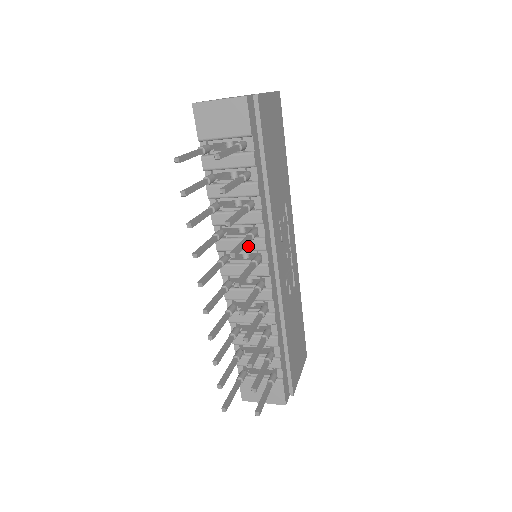
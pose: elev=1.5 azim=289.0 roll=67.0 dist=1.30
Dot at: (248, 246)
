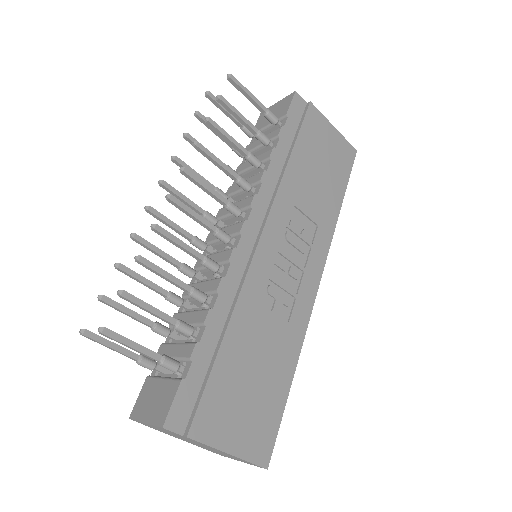
Dot at: (239, 206)
